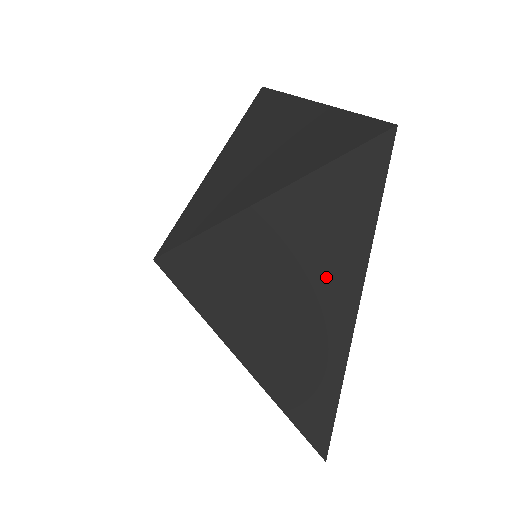
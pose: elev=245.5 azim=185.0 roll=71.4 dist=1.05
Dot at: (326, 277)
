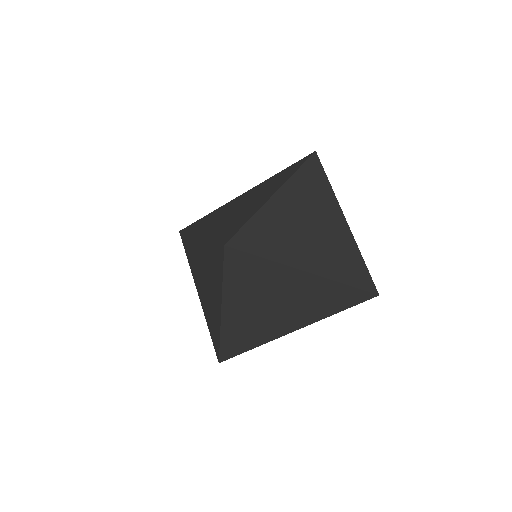
Dot at: (301, 312)
